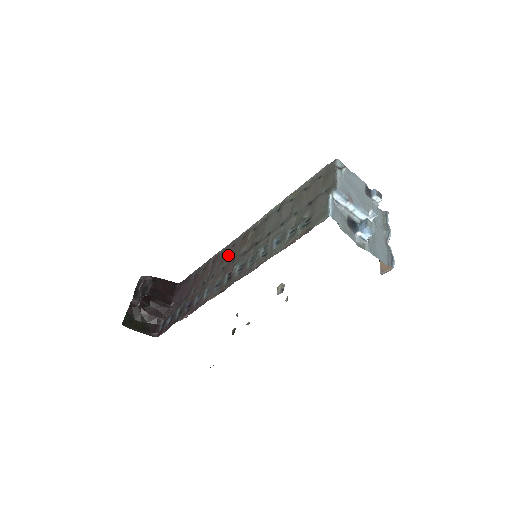
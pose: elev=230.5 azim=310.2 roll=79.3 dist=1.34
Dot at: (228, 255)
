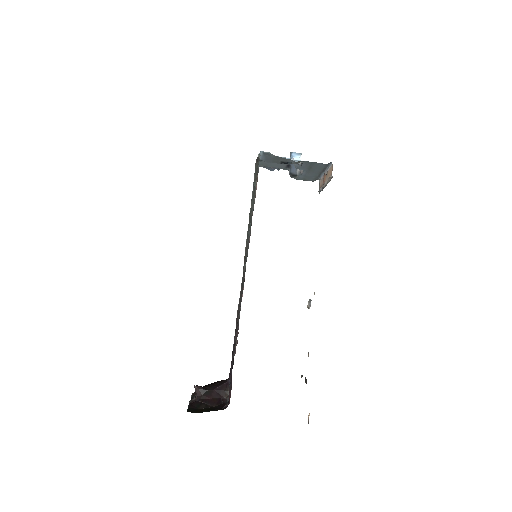
Dot at: occluded
